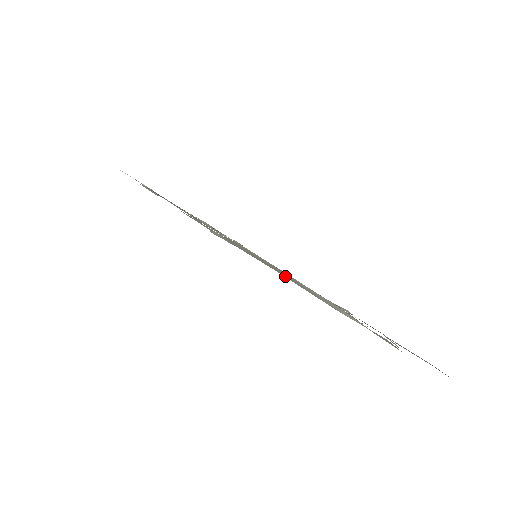
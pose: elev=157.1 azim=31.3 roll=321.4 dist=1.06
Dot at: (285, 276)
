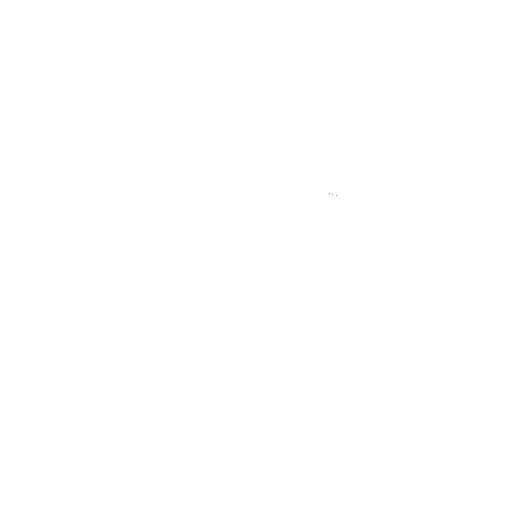
Dot at: occluded
